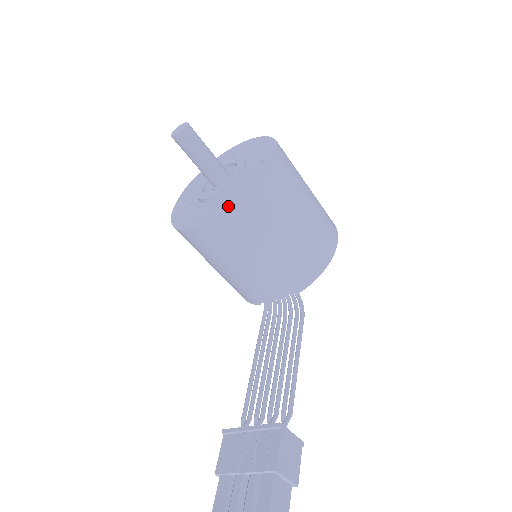
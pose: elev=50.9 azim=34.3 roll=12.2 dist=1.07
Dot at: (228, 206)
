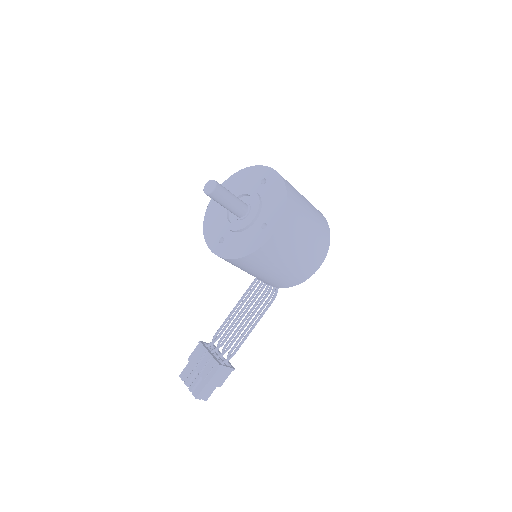
Dot at: (228, 252)
